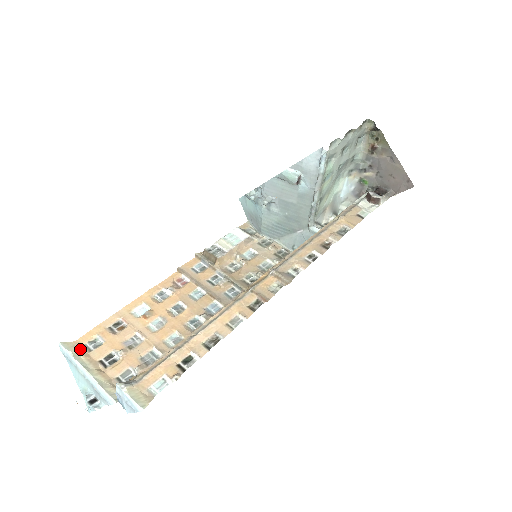
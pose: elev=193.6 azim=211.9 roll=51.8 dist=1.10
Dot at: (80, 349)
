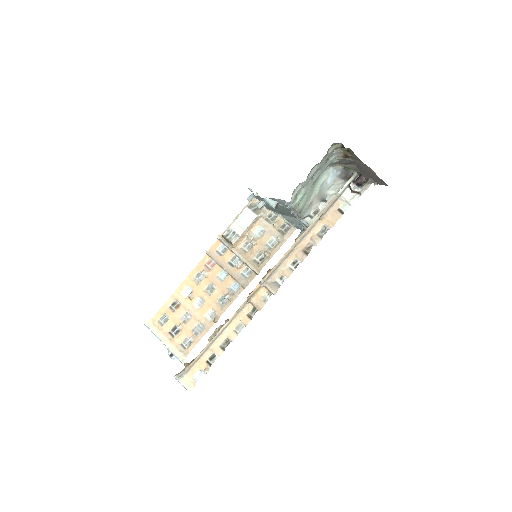
Dot at: (156, 324)
